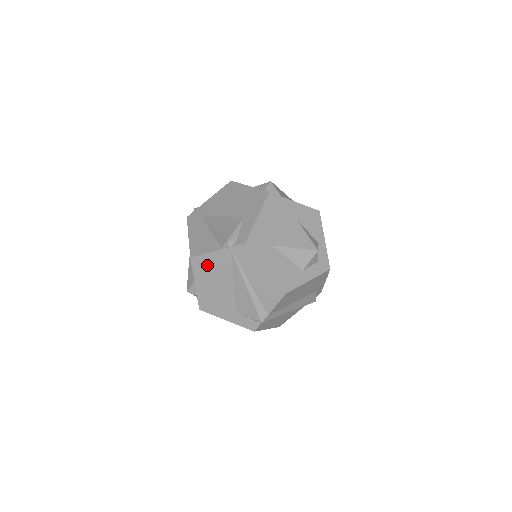
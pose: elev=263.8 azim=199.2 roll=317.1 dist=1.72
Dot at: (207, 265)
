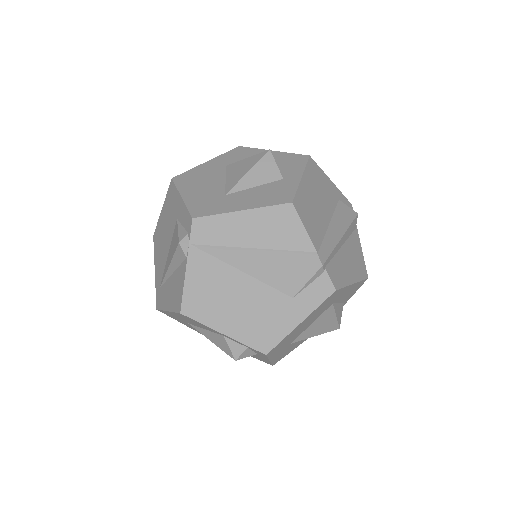
Dot at: (202, 296)
